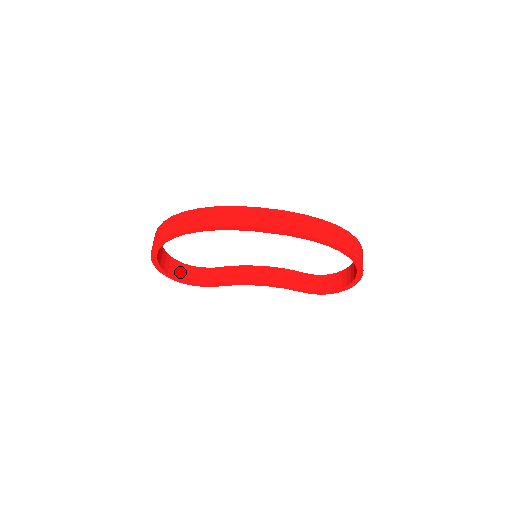
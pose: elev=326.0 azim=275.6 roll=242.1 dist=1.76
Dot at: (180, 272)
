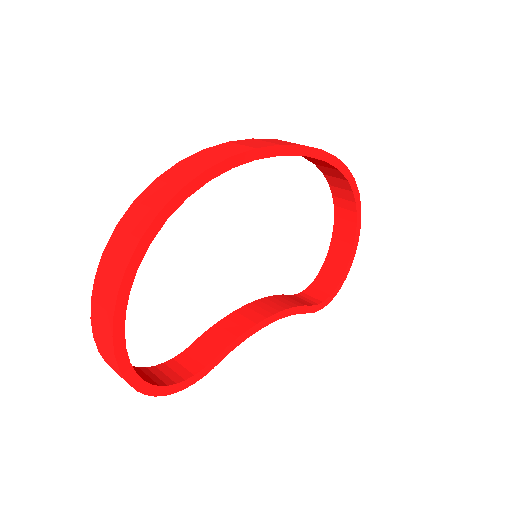
Dot at: (144, 377)
